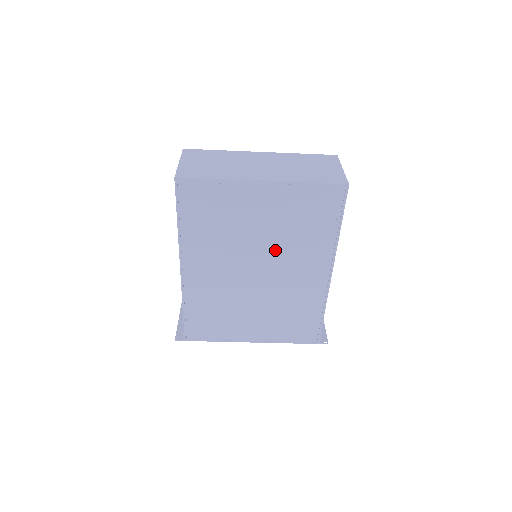
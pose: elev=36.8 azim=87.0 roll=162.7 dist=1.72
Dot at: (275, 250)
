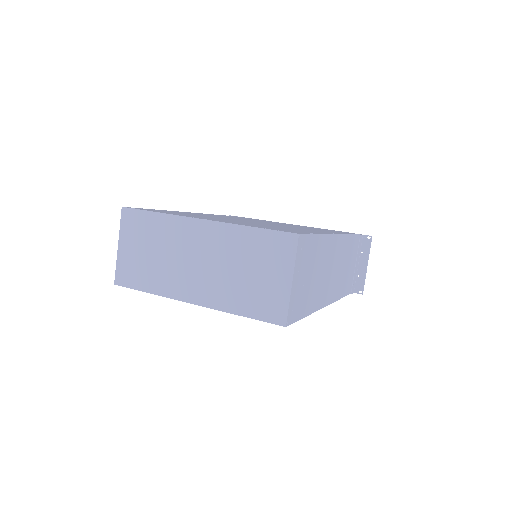
Dot at: occluded
